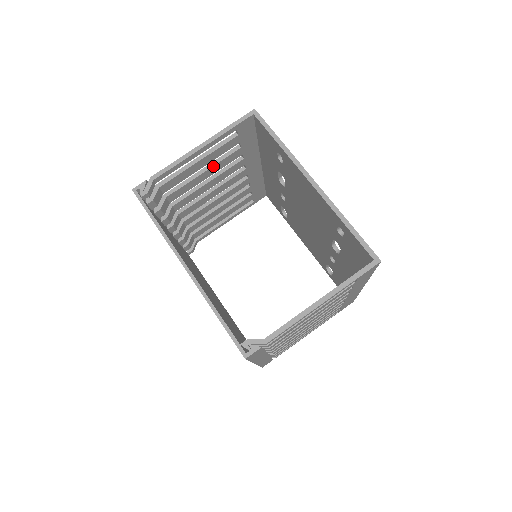
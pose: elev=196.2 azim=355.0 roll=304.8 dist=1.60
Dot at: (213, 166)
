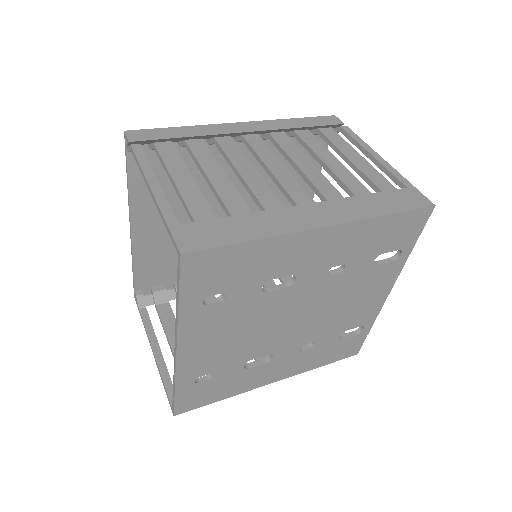
Dot at: (213, 189)
